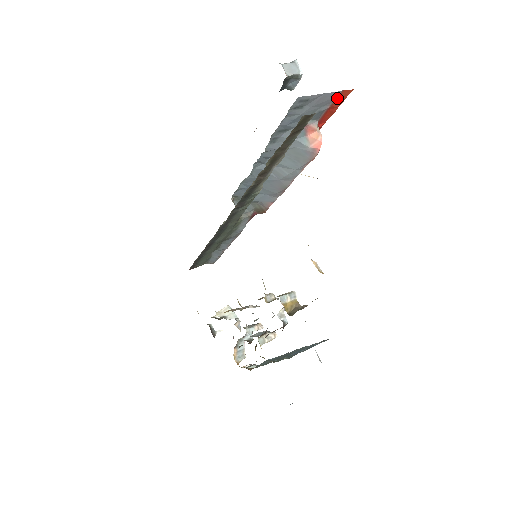
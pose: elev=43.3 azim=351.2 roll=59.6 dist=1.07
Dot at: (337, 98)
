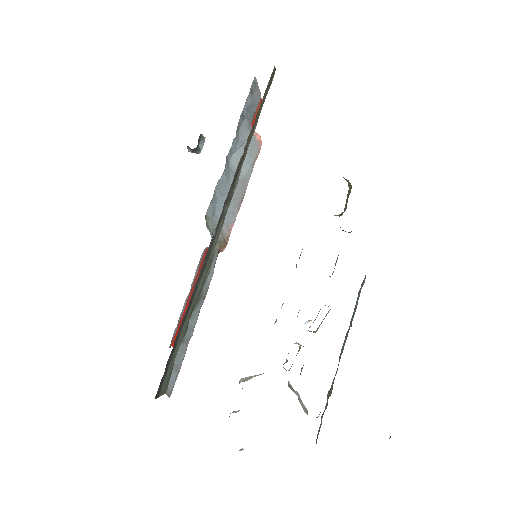
Dot at: (259, 104)
